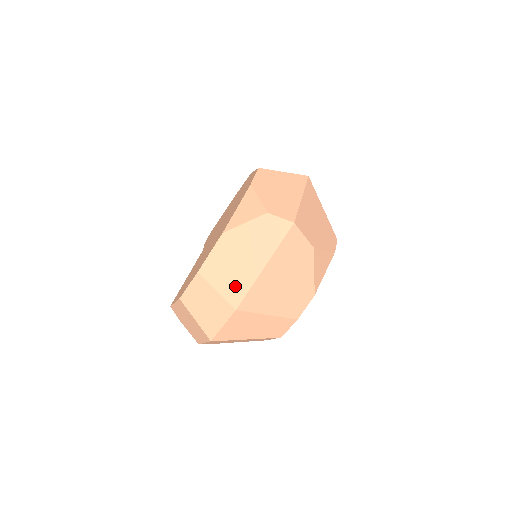
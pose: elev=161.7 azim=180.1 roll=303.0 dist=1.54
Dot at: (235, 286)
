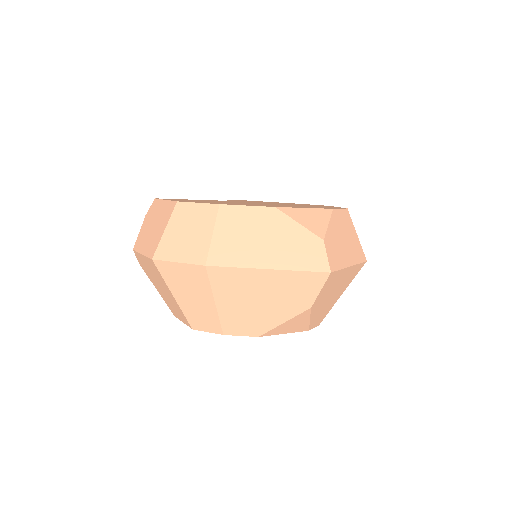
Dot at: (230, 250)
